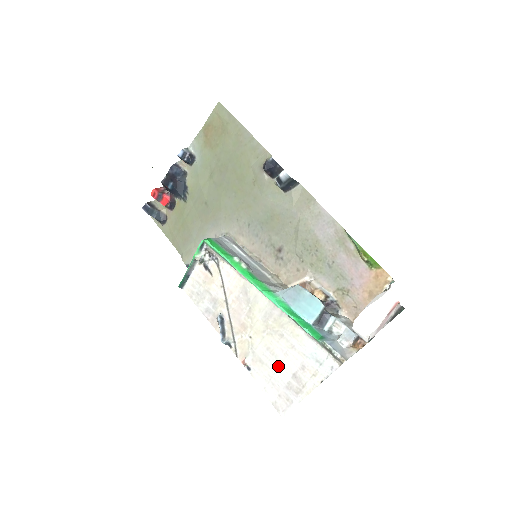
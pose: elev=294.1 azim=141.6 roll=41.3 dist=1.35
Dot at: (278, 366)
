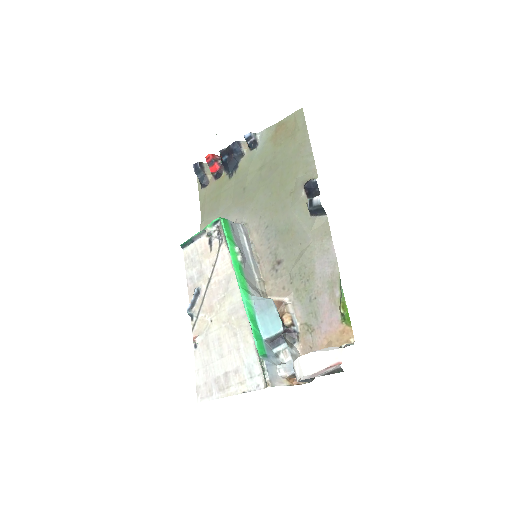
Dot at: (218, 358)
